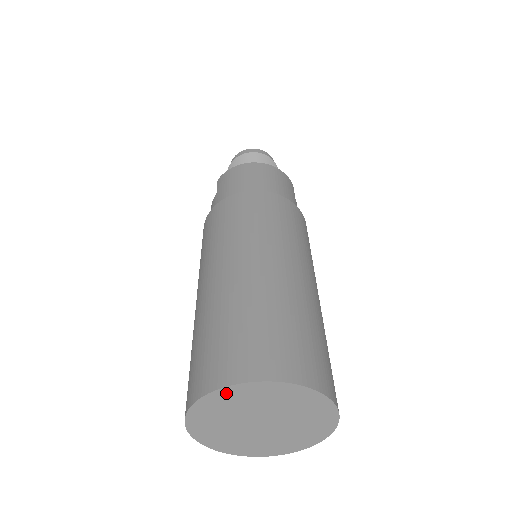
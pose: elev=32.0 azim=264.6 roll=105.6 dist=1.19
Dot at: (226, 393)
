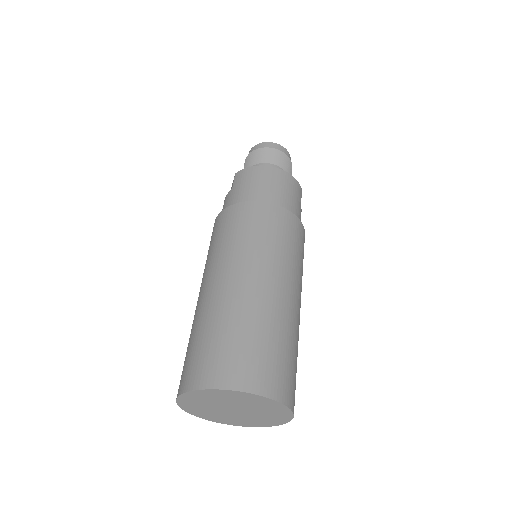
Dot at: (212, 392)
